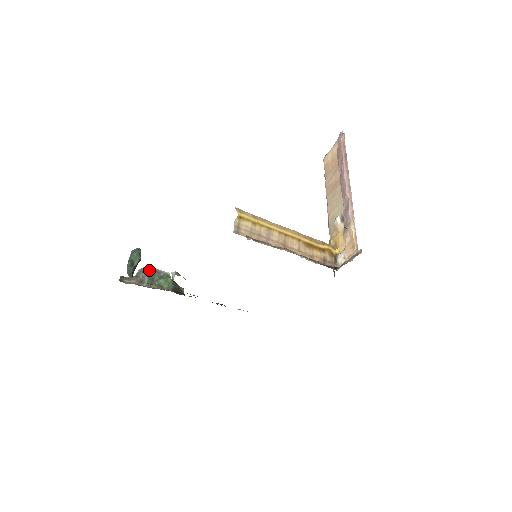
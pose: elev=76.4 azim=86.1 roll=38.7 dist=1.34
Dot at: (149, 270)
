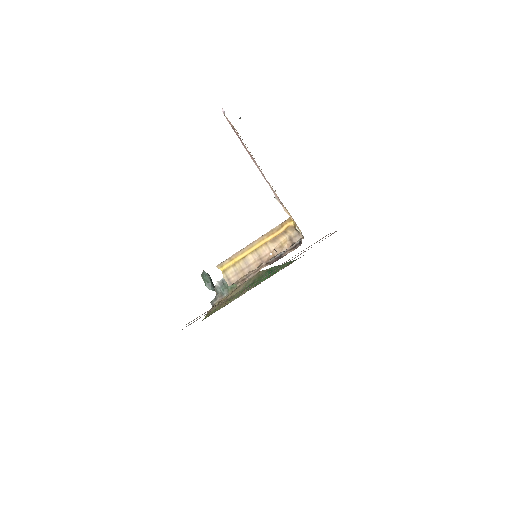
Dot at: (219, 284)
